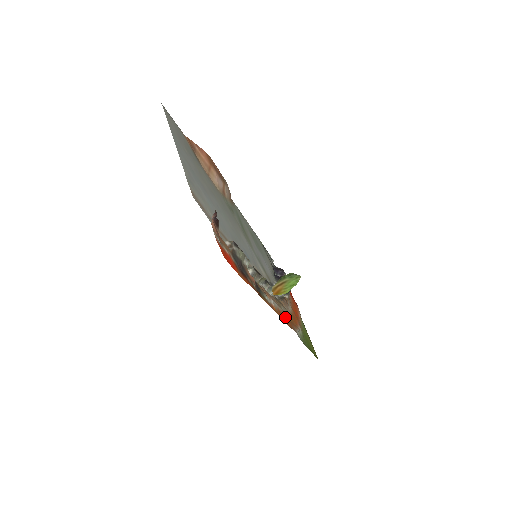
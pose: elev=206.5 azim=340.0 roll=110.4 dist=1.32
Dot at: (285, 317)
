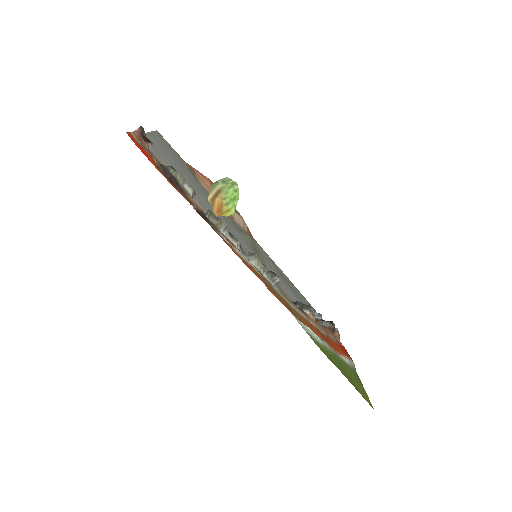
Dot at: (270, 288)
